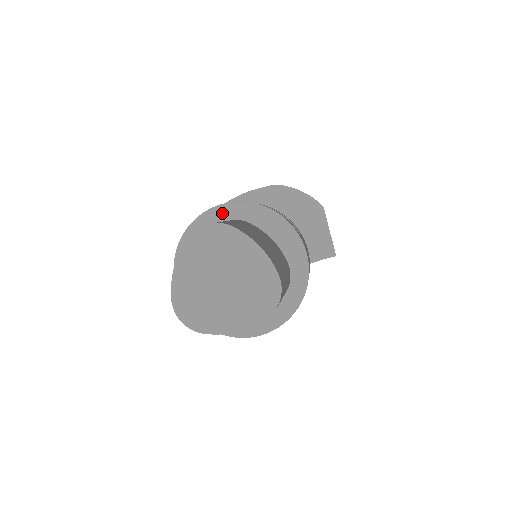
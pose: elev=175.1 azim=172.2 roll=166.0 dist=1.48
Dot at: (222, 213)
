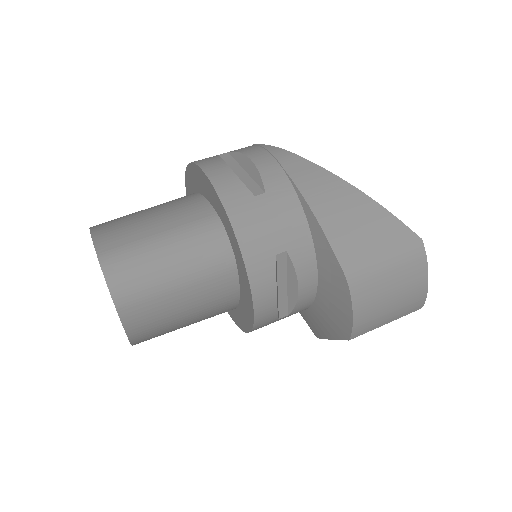
Dot at: (230, 232)
